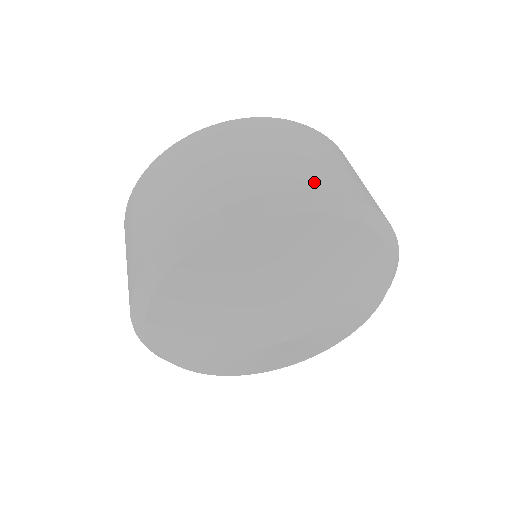
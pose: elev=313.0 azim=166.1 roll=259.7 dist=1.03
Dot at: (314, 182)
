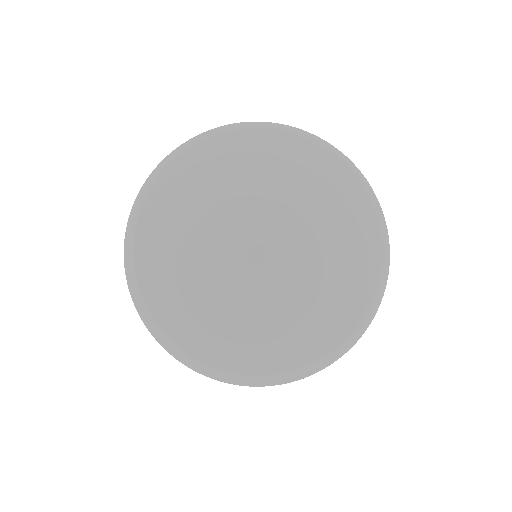
Dot at: occluded
